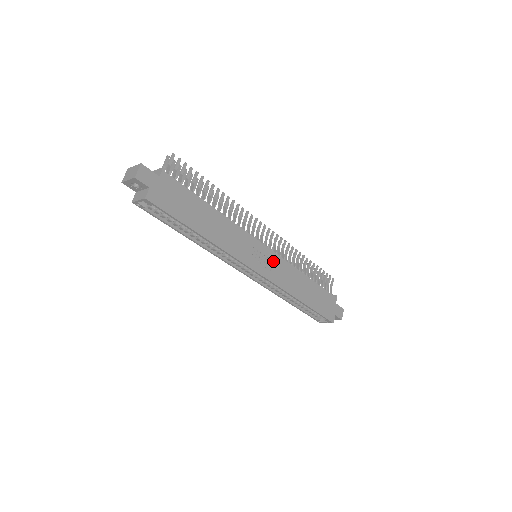
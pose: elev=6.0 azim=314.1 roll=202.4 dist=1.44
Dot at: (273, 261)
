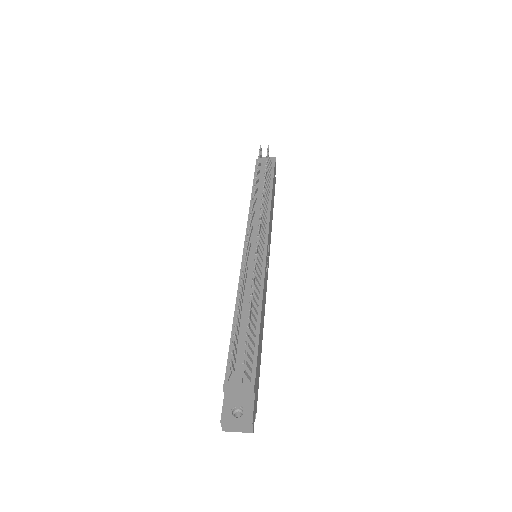
Dot at: (268, 243)
